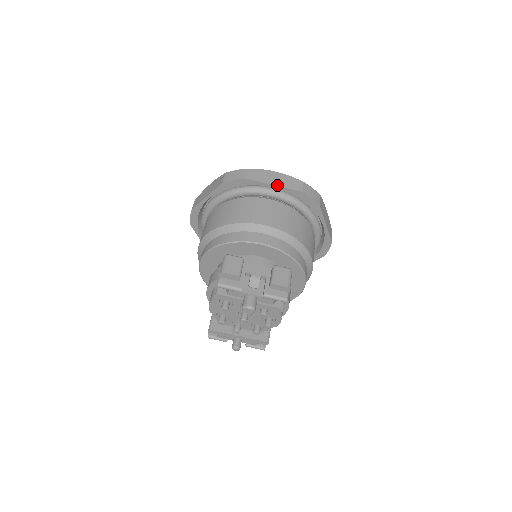
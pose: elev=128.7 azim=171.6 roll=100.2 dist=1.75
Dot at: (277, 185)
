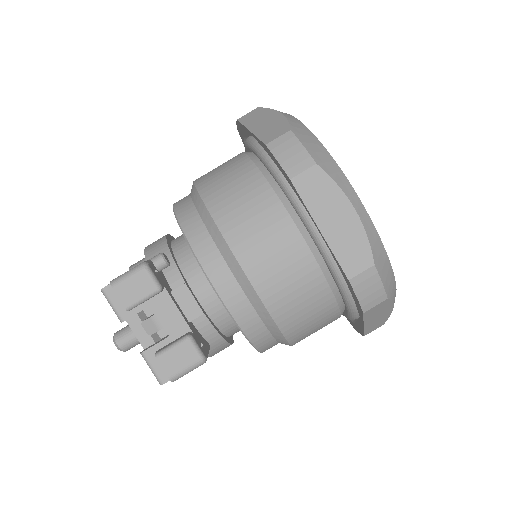
Dot at: (324, 234)
